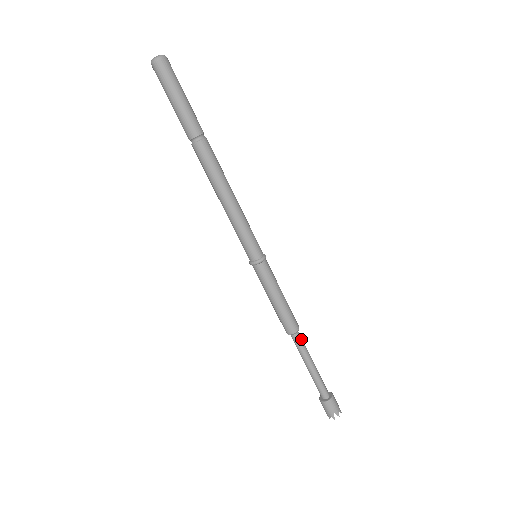
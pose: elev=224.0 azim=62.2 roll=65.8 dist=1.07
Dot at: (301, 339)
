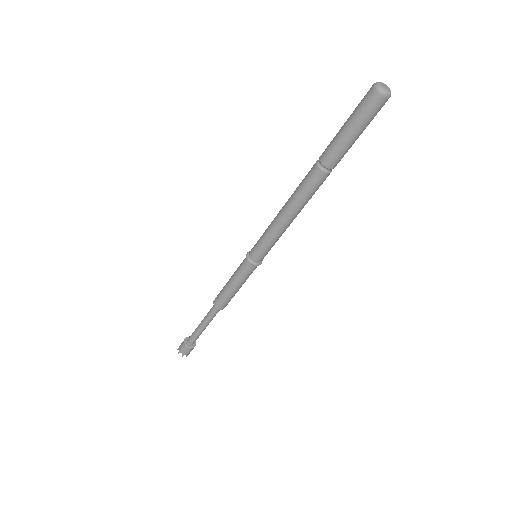
Dot at: occluded
